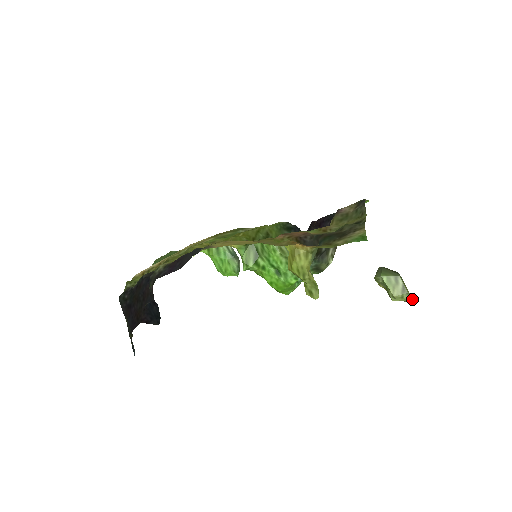
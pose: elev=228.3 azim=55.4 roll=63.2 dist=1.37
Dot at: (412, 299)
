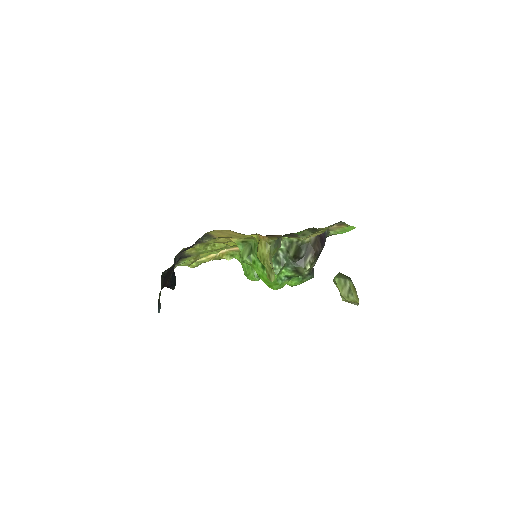
Dot at: (358, 301)
